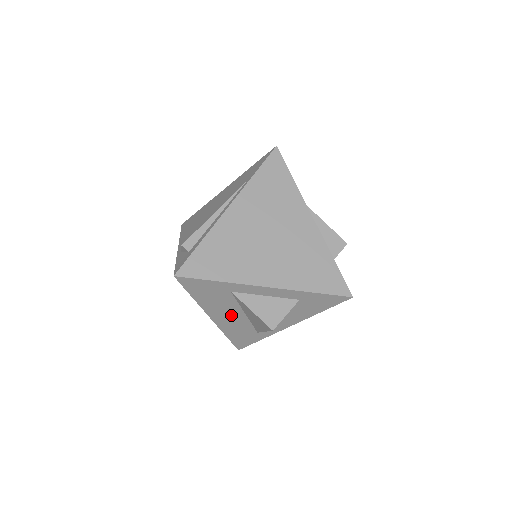
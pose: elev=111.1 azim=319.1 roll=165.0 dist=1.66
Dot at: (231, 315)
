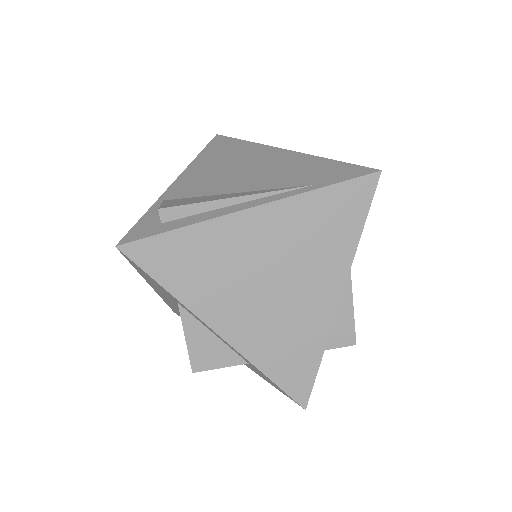
Dot at: (173, 304)
